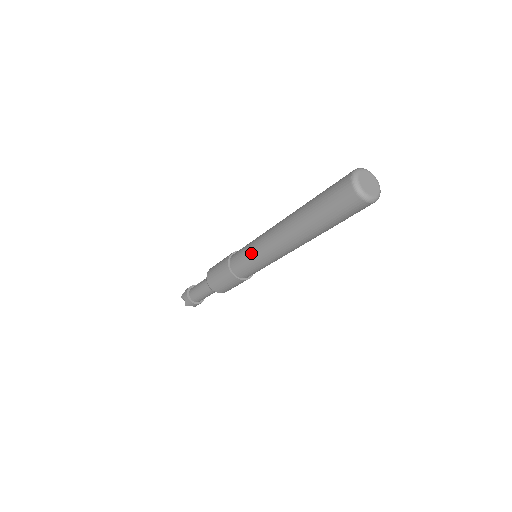
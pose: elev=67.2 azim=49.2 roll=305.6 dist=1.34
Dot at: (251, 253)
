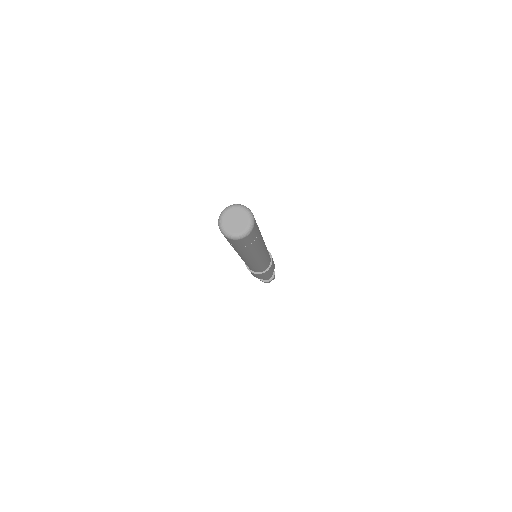
Dot at: occluded
